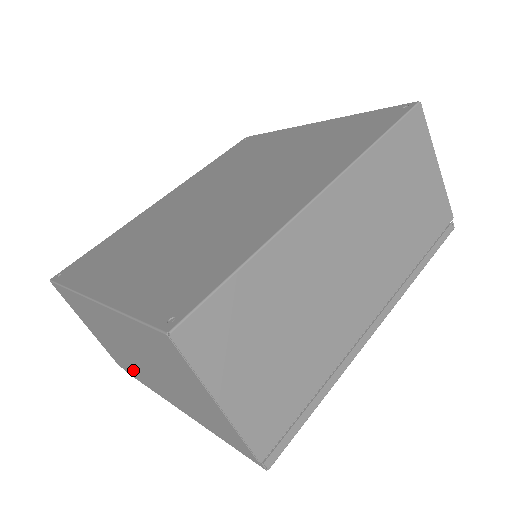
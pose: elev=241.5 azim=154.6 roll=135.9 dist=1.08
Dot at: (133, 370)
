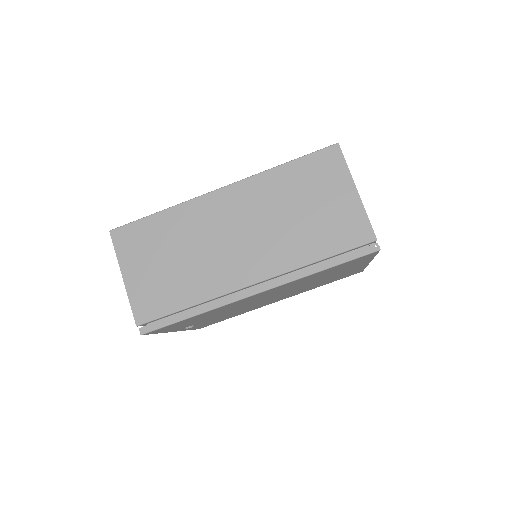
Dot at: occluded
